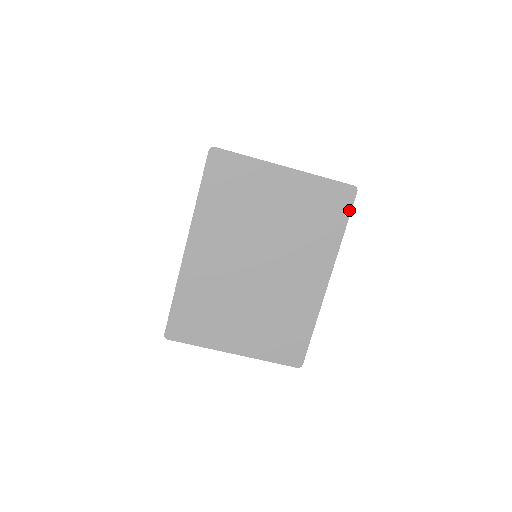
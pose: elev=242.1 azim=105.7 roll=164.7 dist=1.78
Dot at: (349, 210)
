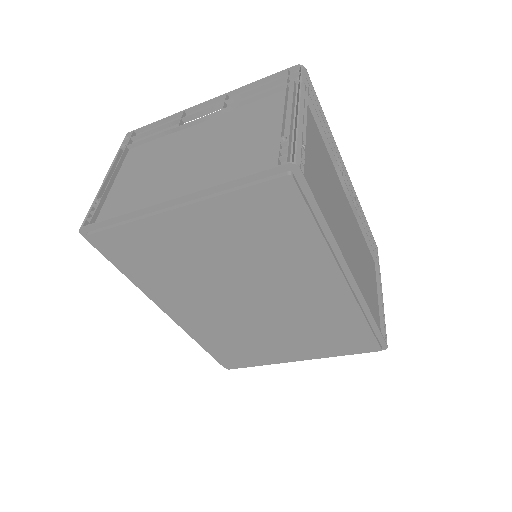
Dot at: (309, 196)
